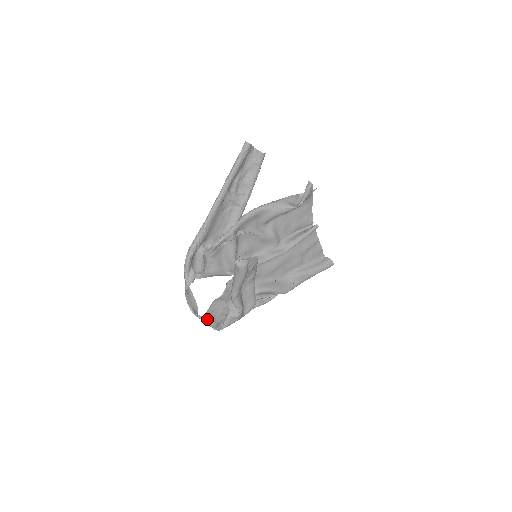
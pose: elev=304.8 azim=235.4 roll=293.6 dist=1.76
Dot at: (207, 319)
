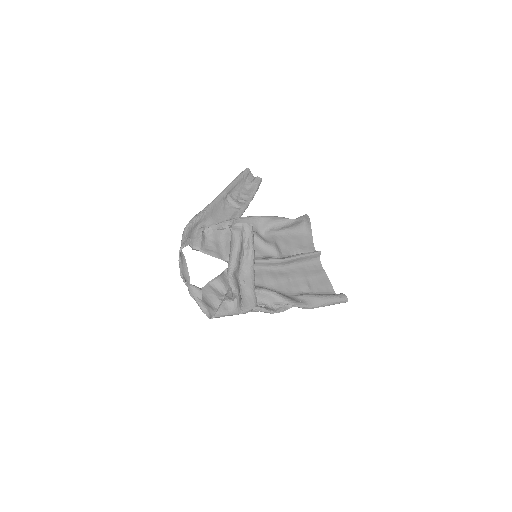
Dot at: (198, 293)
